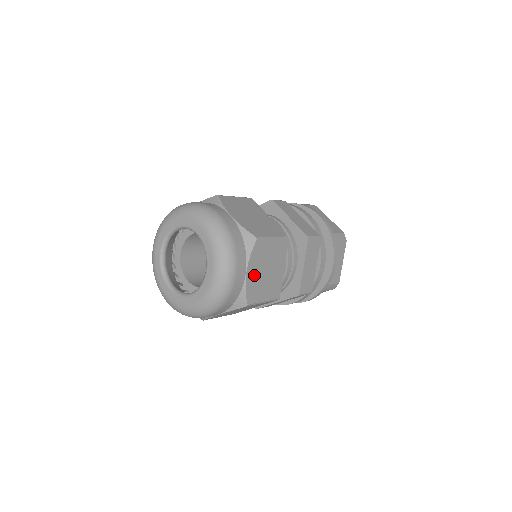
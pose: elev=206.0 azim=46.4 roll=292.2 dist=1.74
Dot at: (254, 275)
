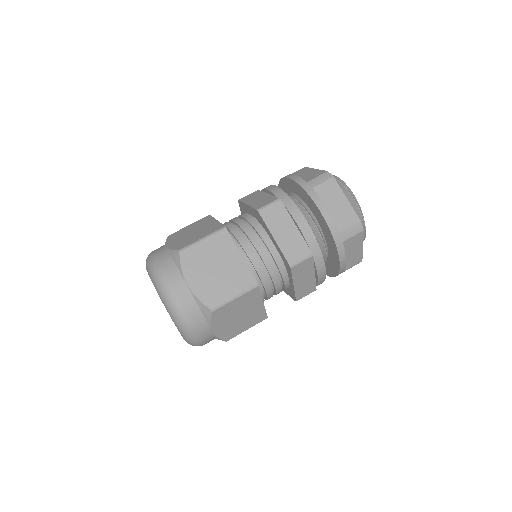
Dot at: (223, 327)
